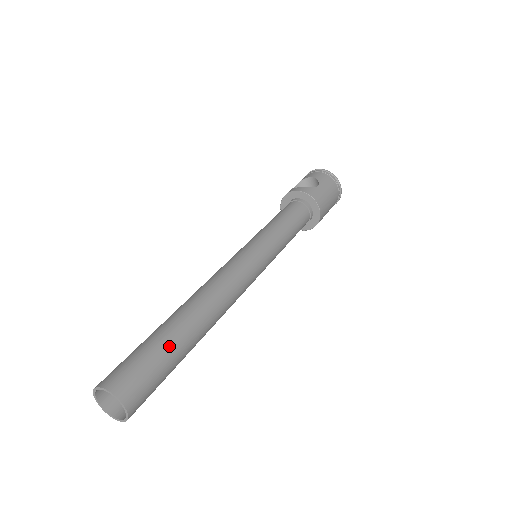
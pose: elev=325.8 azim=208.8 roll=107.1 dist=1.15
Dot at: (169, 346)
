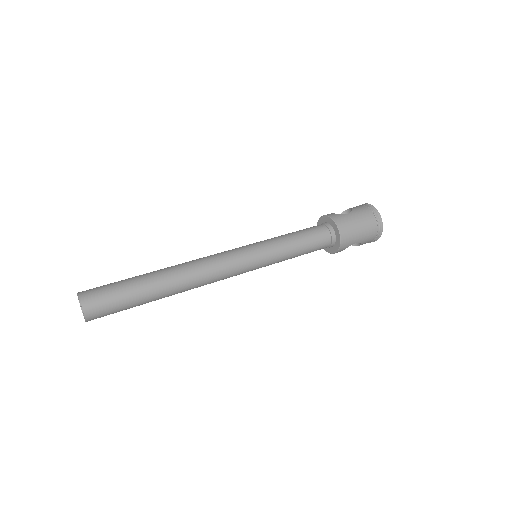
Dot at: (132, 284)
